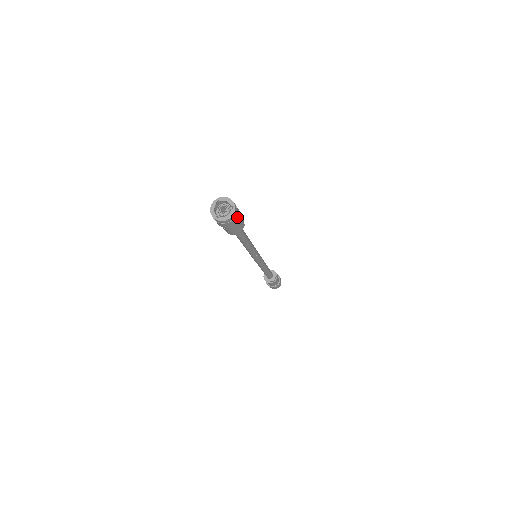
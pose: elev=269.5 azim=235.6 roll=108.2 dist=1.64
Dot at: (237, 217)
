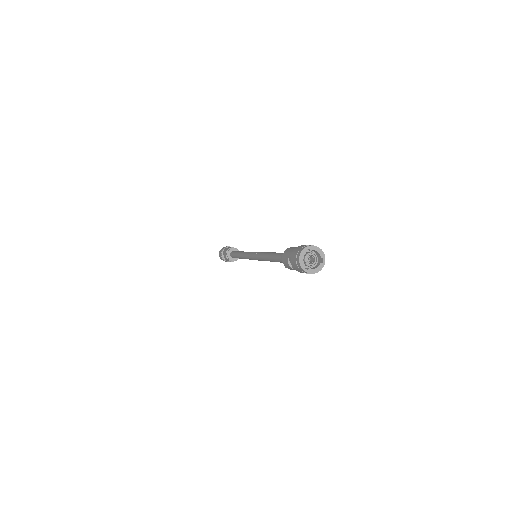
Dot at: occluded
